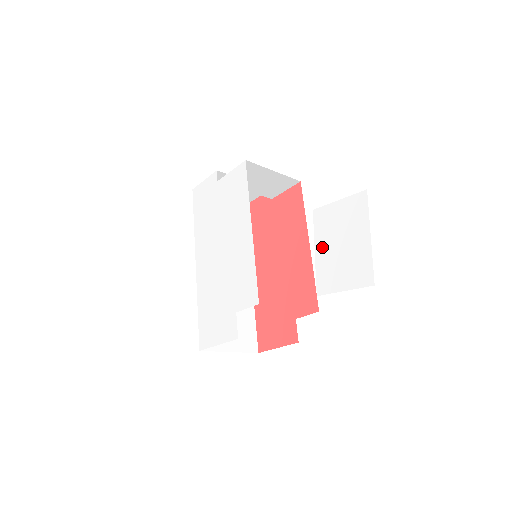
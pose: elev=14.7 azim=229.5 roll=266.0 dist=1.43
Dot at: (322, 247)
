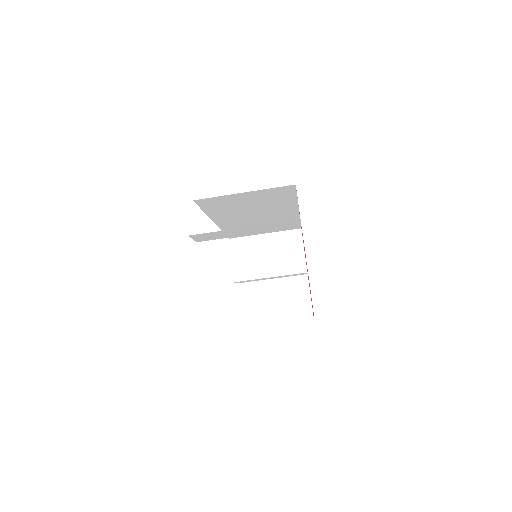
Dot at: occluded
